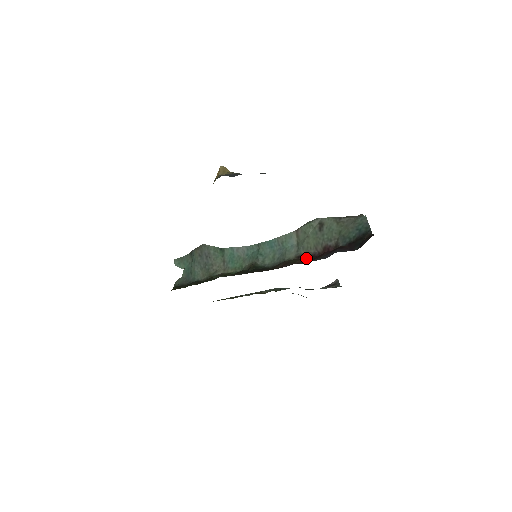
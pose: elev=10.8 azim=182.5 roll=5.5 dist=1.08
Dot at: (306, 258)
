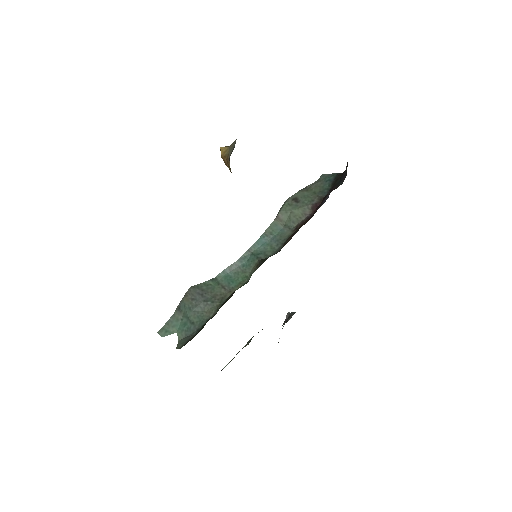
Dot at: (305, 222)
